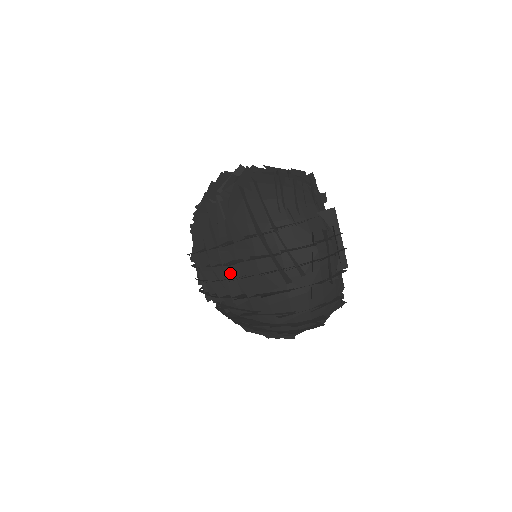
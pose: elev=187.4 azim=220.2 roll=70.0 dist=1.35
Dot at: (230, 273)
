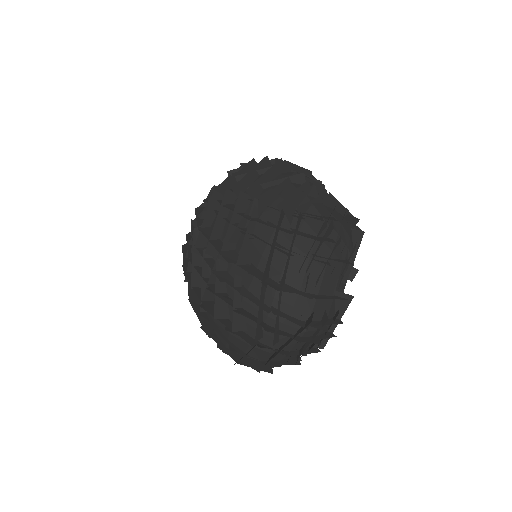
Dot at: (215, 279)
